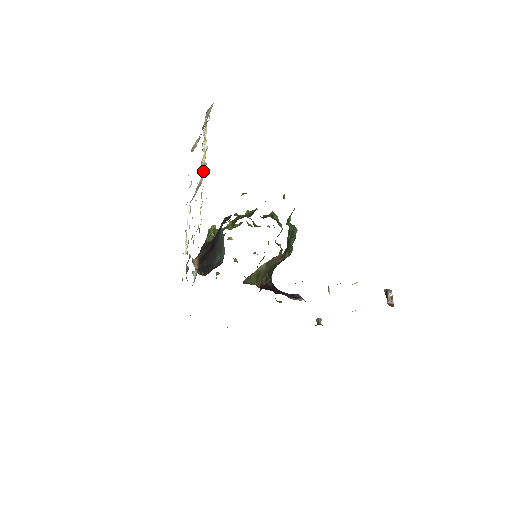
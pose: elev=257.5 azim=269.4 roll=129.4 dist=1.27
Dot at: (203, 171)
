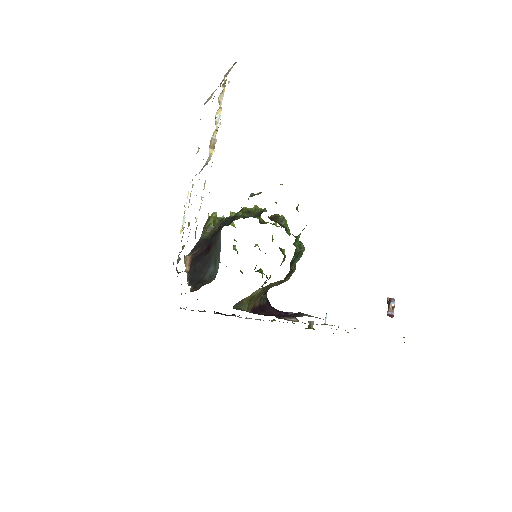
Dot at: (211, 153)
